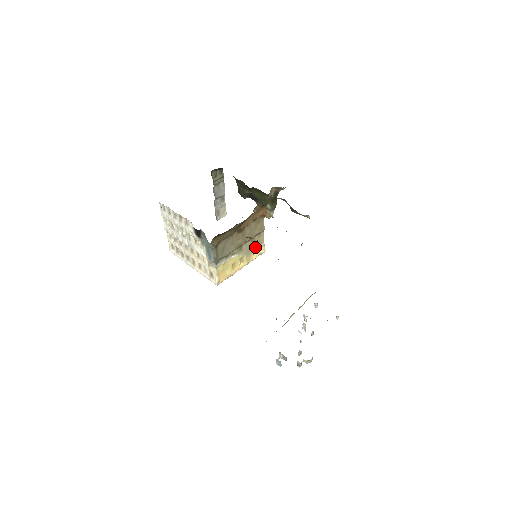
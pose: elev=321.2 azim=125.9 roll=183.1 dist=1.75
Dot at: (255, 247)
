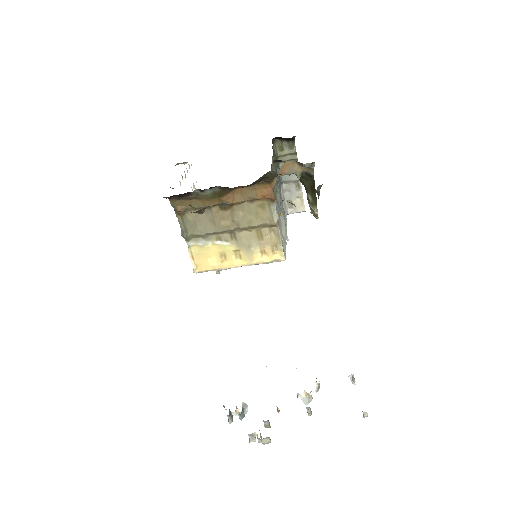
Dot at: (263, 245)
